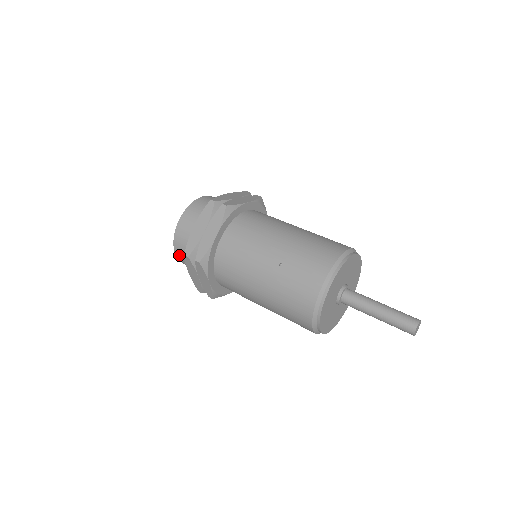
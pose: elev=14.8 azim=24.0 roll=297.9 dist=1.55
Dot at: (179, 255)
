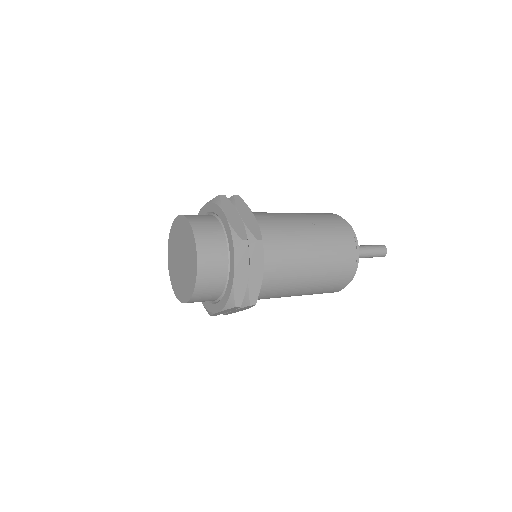
Dot at: (204, 268)
